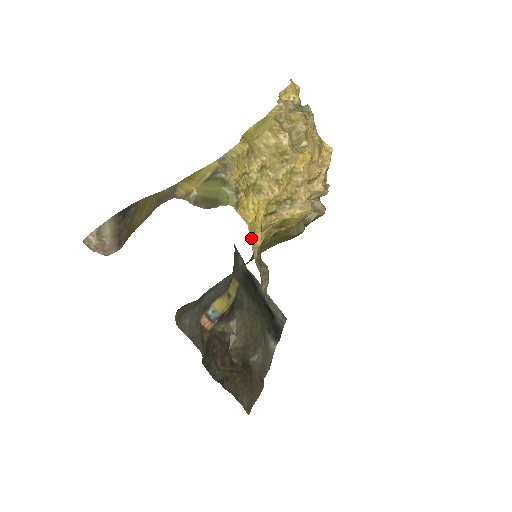
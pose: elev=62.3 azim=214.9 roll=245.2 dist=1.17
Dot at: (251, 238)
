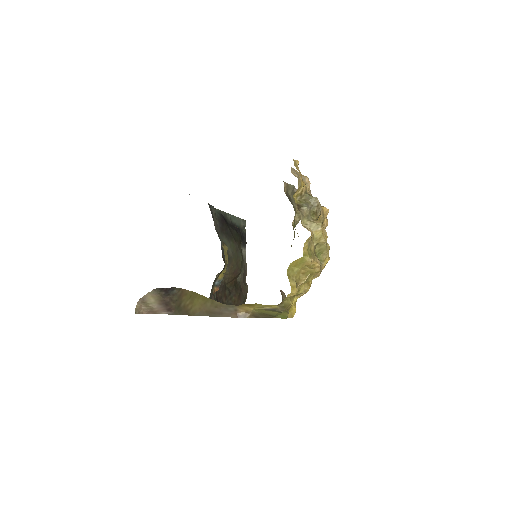
Dot at: occluded
